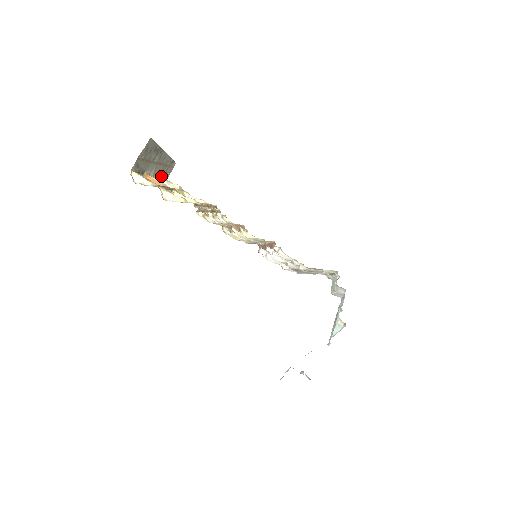
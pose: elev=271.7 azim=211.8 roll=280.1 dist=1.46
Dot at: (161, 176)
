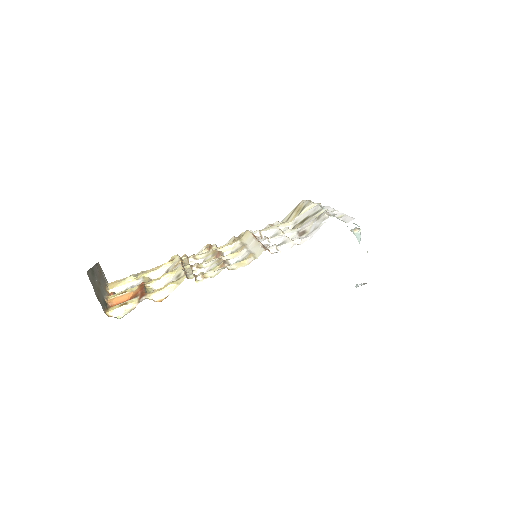
Dot at: (106, 286)
